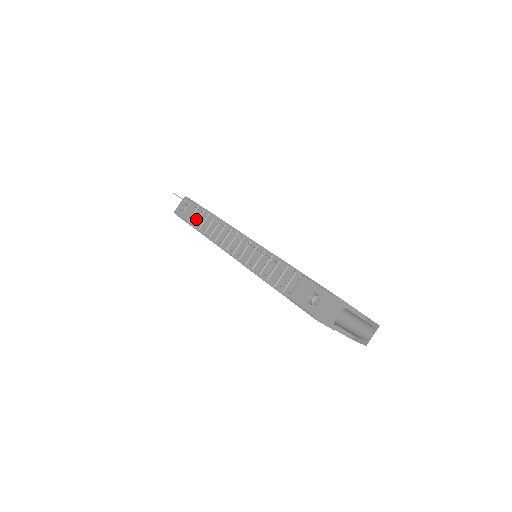
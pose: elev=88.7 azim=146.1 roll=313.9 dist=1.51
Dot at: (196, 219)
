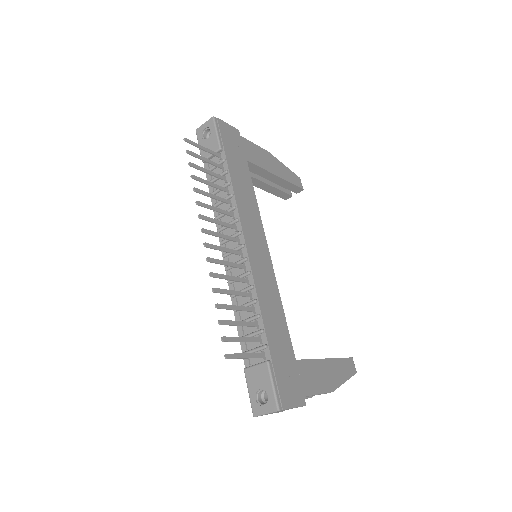
Dot at: occluded
